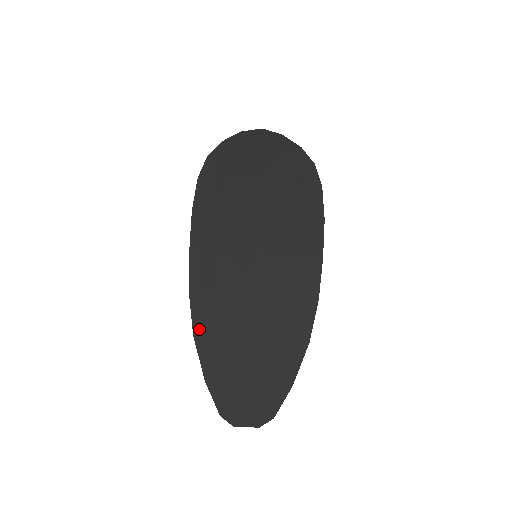
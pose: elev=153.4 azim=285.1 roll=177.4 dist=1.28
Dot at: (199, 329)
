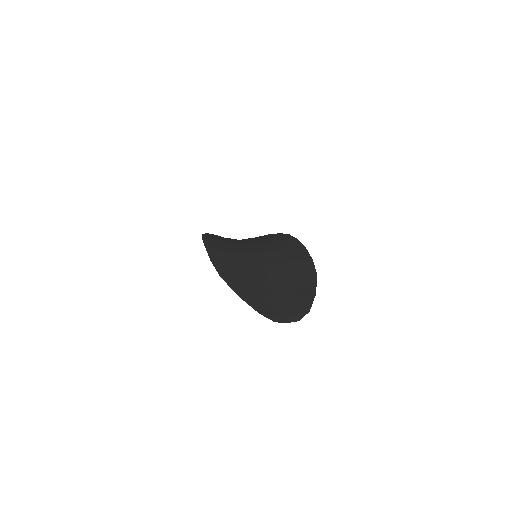
Dot at: (224, 274)
